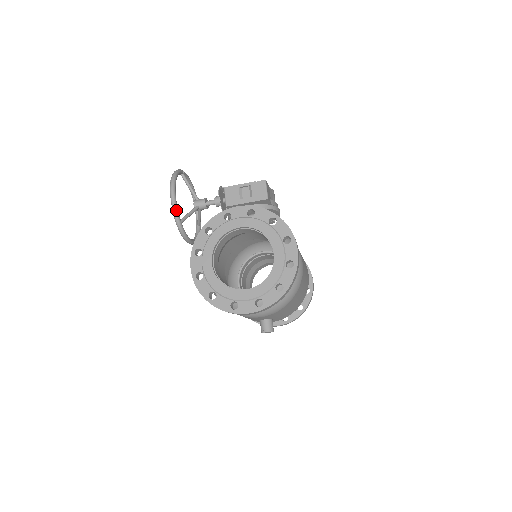
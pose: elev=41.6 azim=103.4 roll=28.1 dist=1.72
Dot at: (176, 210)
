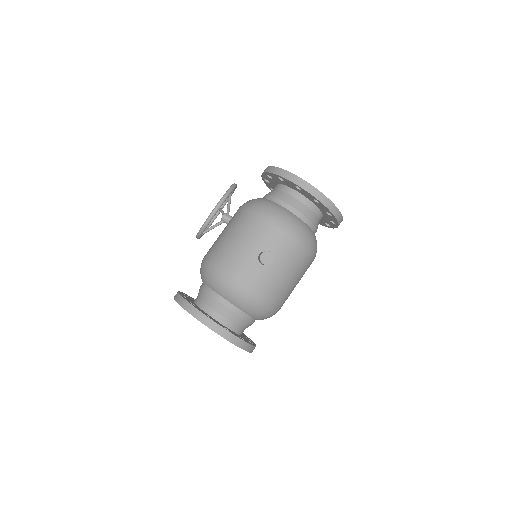
Dot at: (236, 186)
